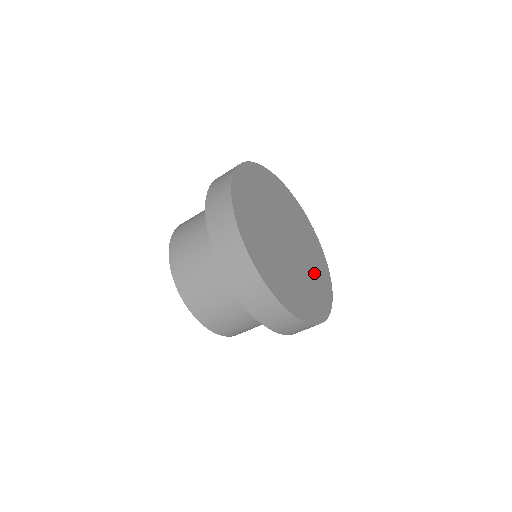
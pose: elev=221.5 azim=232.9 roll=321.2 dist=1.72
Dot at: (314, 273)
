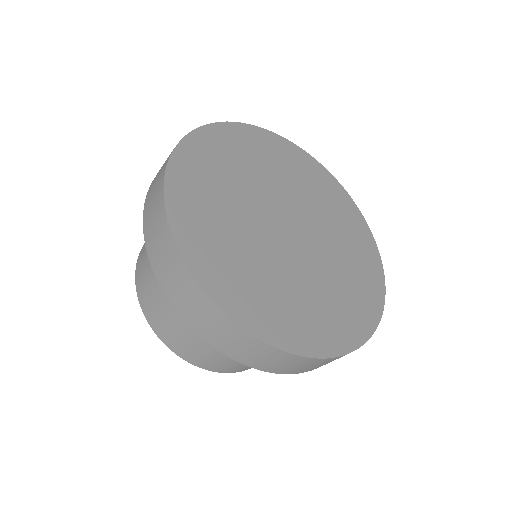
Dot at: (339, 285)
